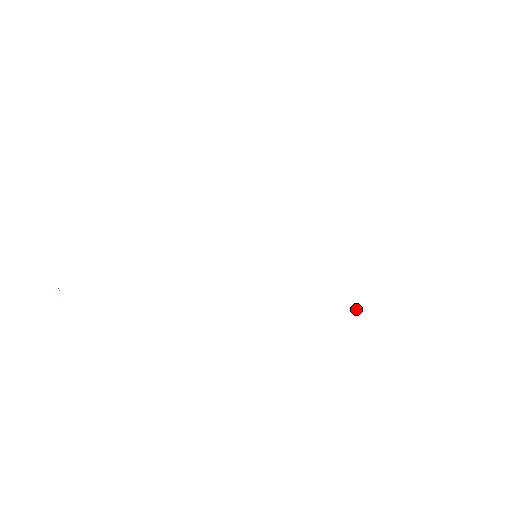
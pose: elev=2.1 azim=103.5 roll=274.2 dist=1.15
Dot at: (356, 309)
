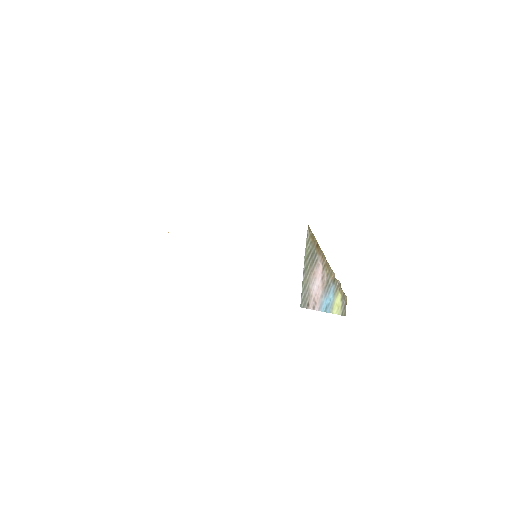
Dot at: occluded
